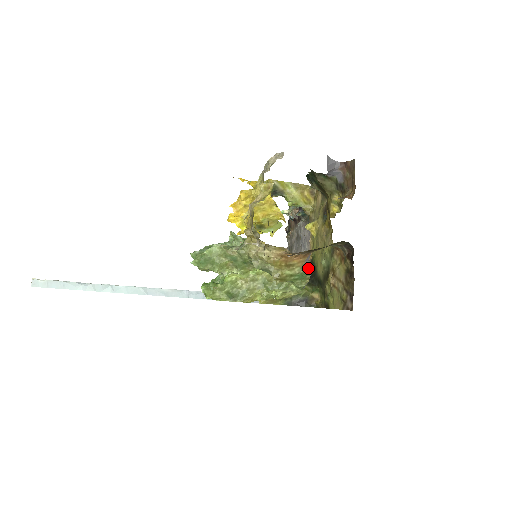
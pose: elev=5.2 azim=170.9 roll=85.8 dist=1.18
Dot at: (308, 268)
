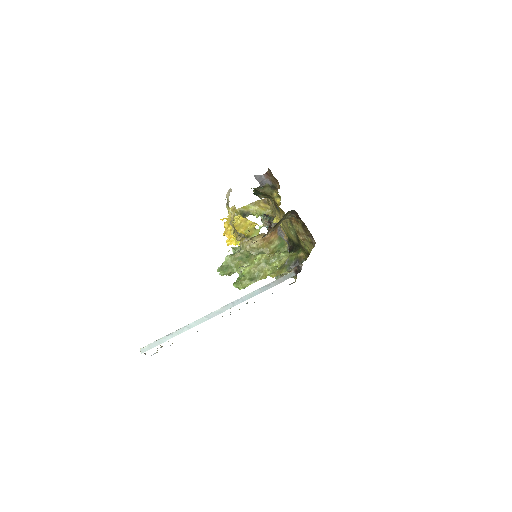
Dot at: (282, 238)
